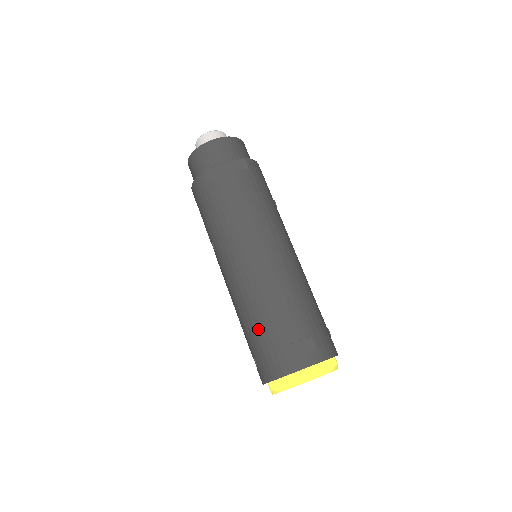
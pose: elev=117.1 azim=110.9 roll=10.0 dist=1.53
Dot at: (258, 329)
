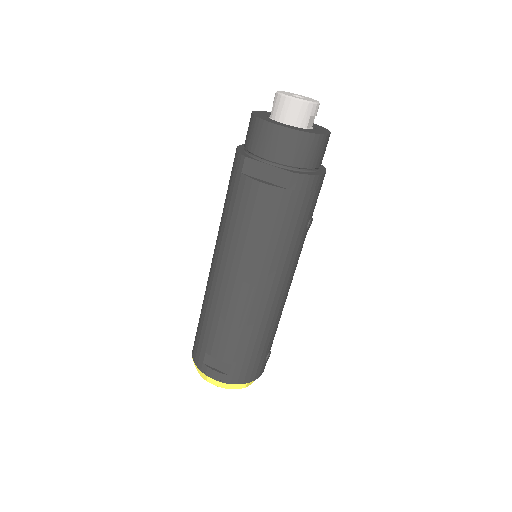
Dot at: (202, 323)
